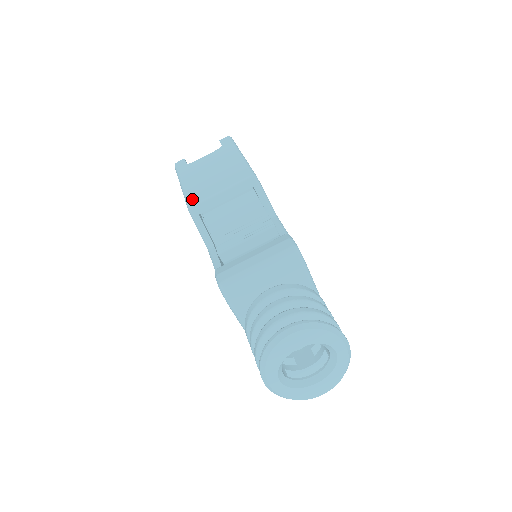
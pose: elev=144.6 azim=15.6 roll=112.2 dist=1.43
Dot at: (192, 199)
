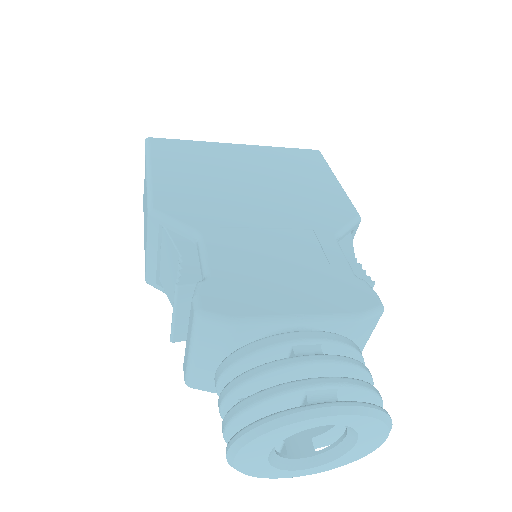
Dot at: occluded
